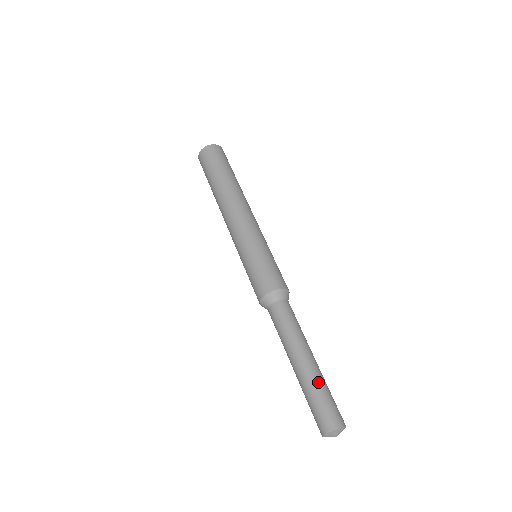
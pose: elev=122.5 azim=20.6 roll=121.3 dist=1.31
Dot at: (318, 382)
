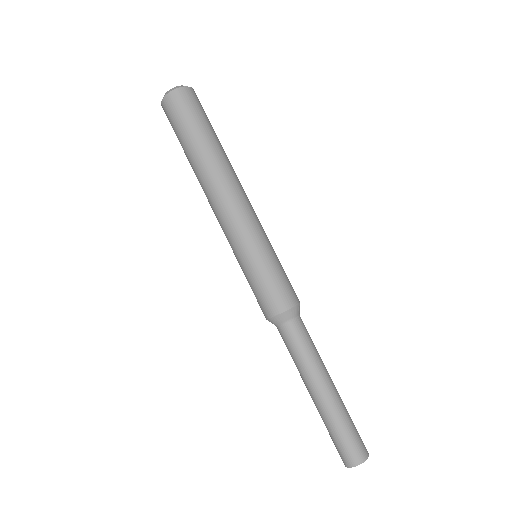
Dot at: (337, 417)
